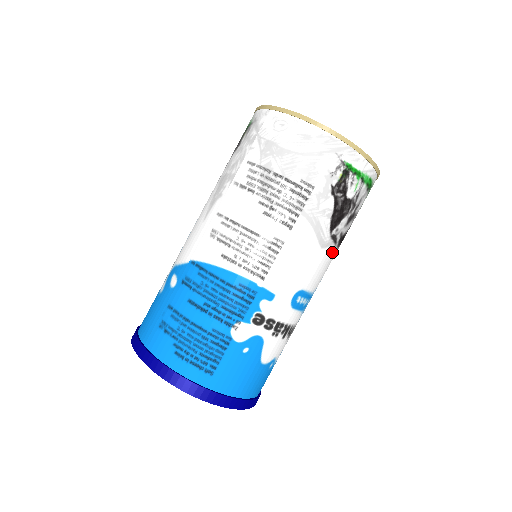
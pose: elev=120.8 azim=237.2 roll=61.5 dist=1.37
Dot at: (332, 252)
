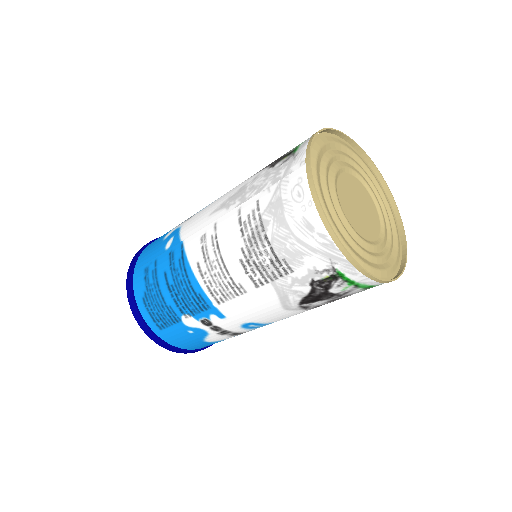
Dot at: (303, 311)
